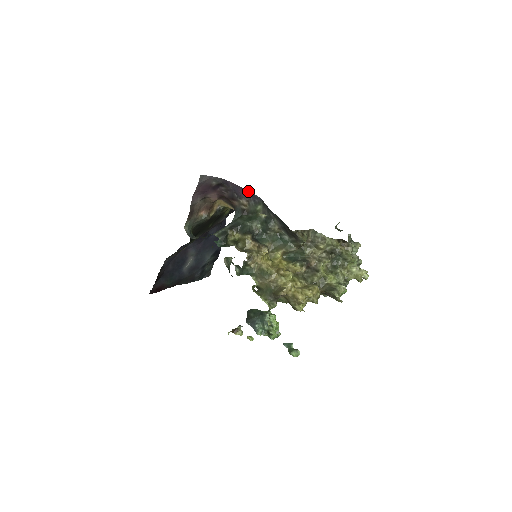
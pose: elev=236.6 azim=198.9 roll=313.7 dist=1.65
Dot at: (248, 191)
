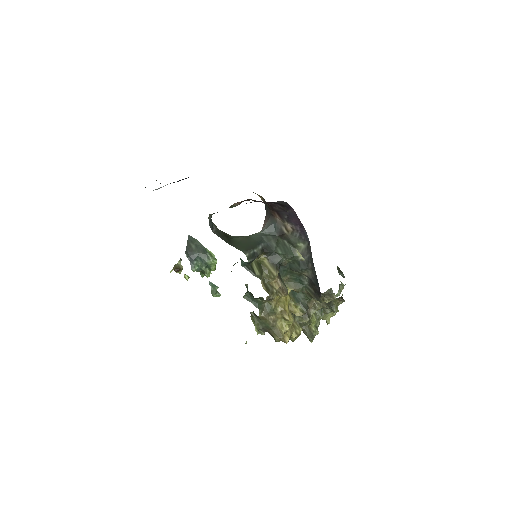
Dot at: (302, 225)
